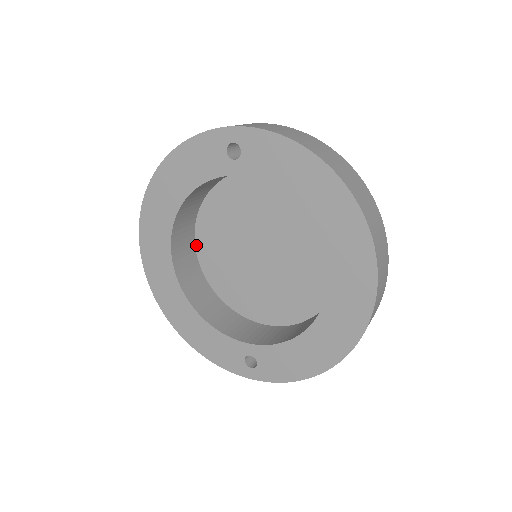
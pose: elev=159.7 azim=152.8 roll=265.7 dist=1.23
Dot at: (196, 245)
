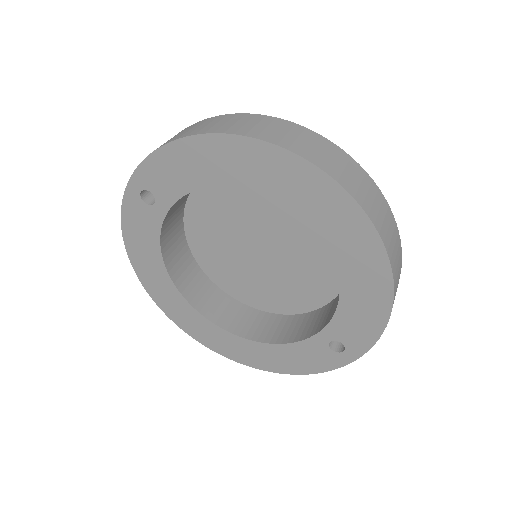
Dot at: (223, 290)
